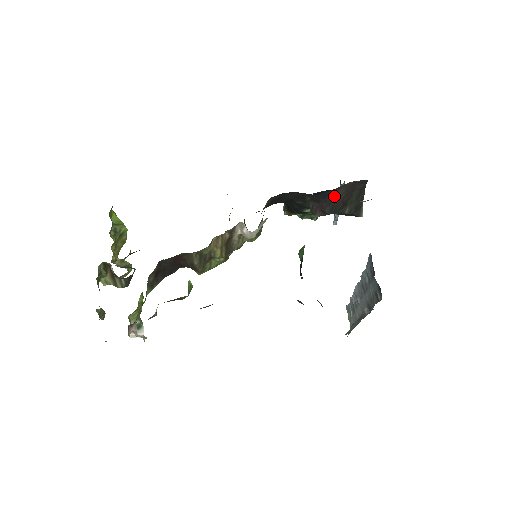
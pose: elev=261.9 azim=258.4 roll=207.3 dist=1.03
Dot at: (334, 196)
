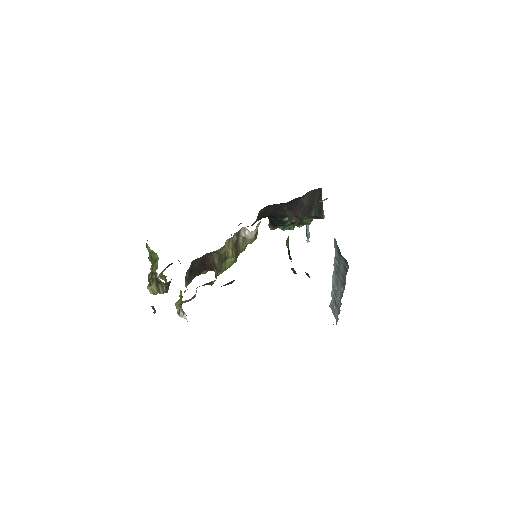
Dot at: (302, 203)
